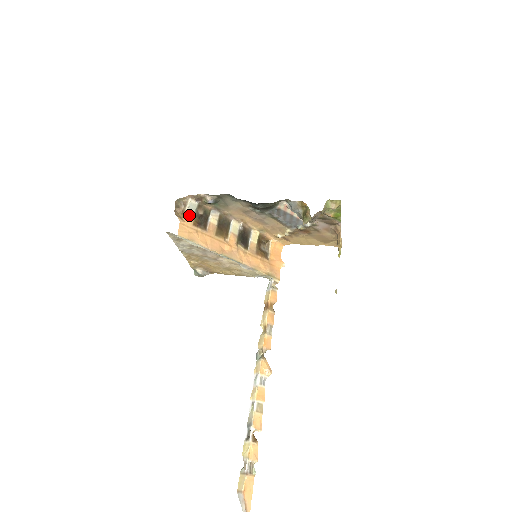
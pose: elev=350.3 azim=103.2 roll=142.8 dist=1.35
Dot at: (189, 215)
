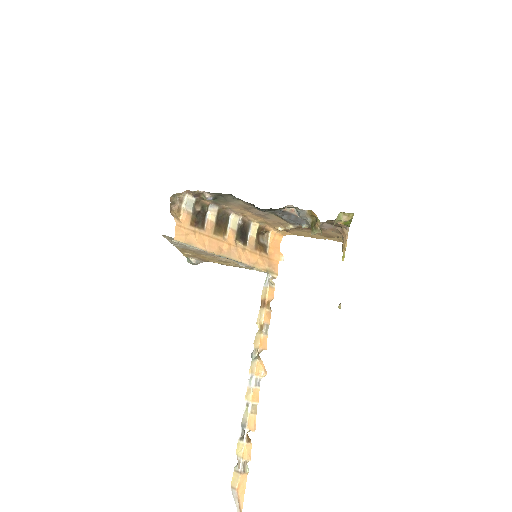
Dot at: (186, 214)
